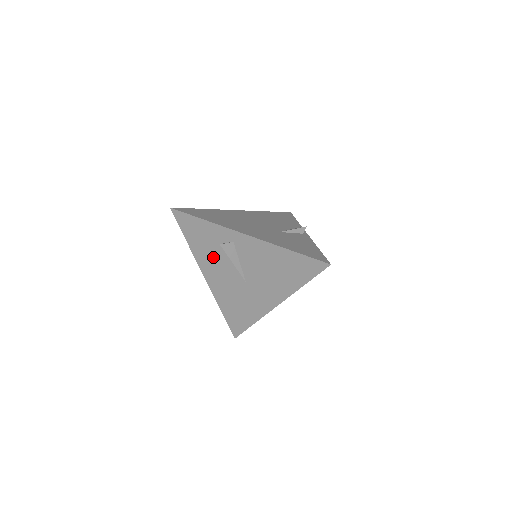
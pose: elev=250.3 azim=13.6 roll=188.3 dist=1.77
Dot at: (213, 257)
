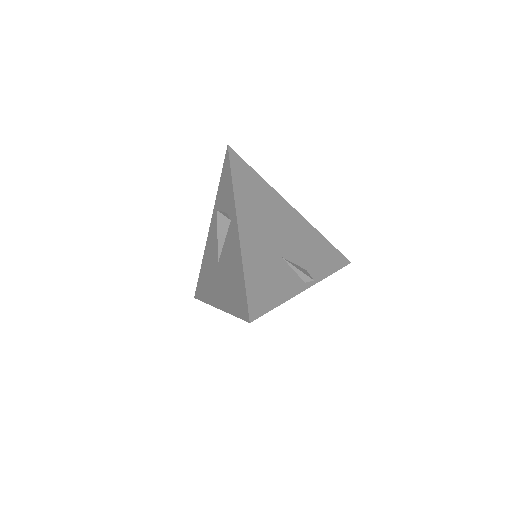
Dot at: occluded
